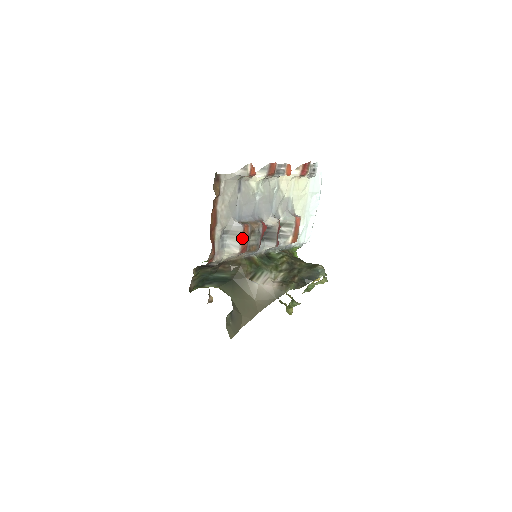
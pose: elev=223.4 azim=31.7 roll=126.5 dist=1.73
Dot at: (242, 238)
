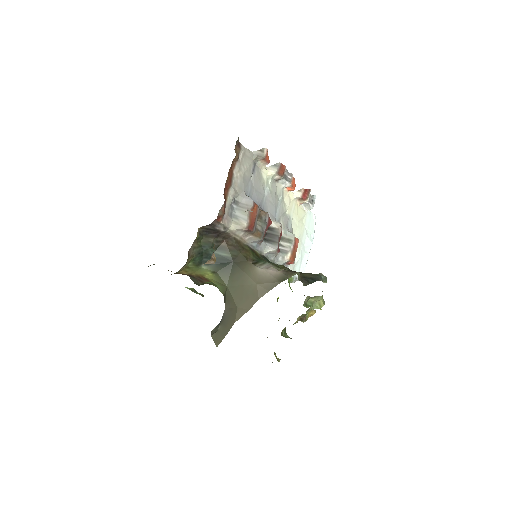
Dot at: (251, 214)
